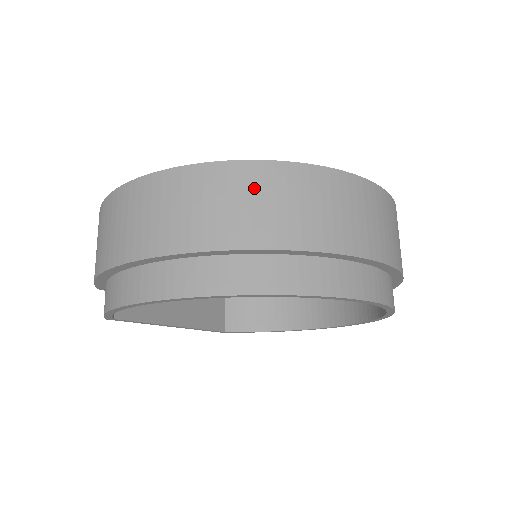
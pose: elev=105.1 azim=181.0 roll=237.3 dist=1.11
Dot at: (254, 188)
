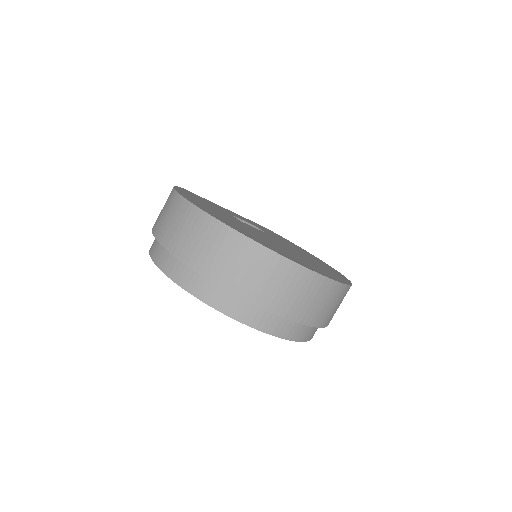
Dot at: (223, 244)
